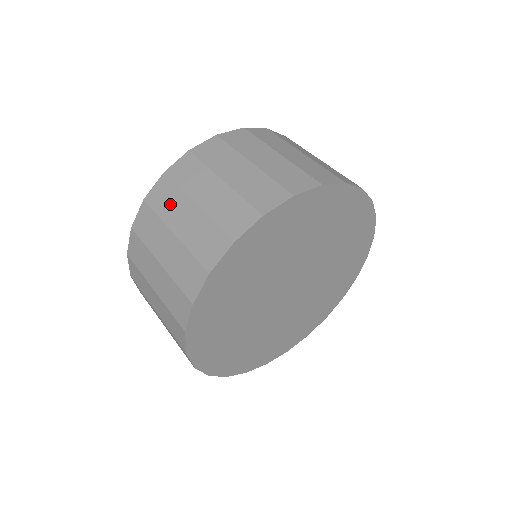
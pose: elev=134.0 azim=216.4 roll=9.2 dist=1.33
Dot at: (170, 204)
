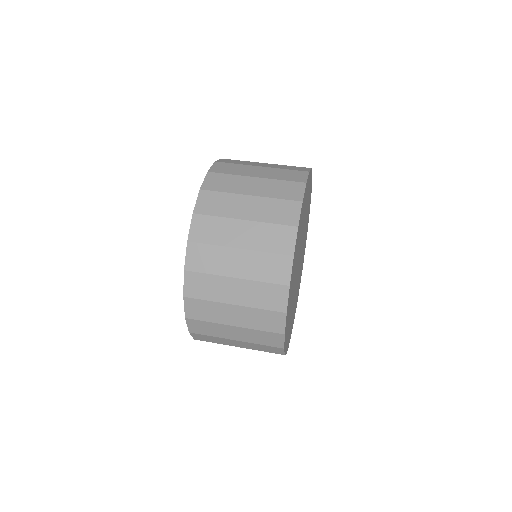
Dot at: (215, 260)
